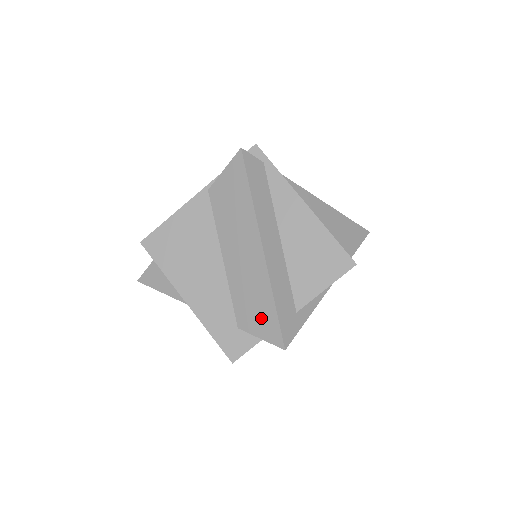
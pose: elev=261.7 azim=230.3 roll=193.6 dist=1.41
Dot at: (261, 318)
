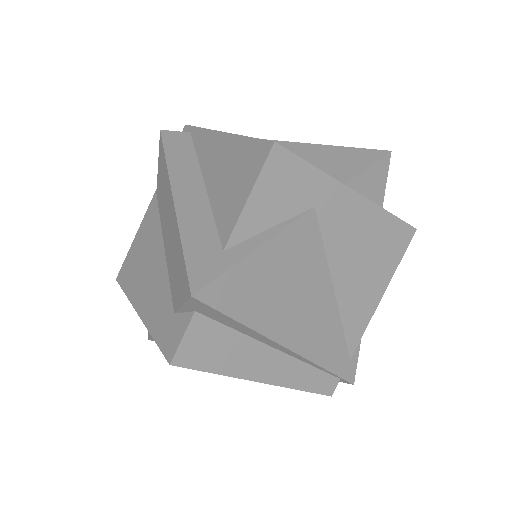
Dot at: (179, 277)
